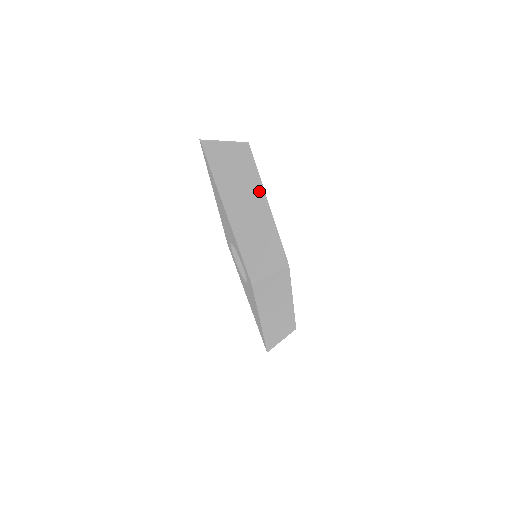
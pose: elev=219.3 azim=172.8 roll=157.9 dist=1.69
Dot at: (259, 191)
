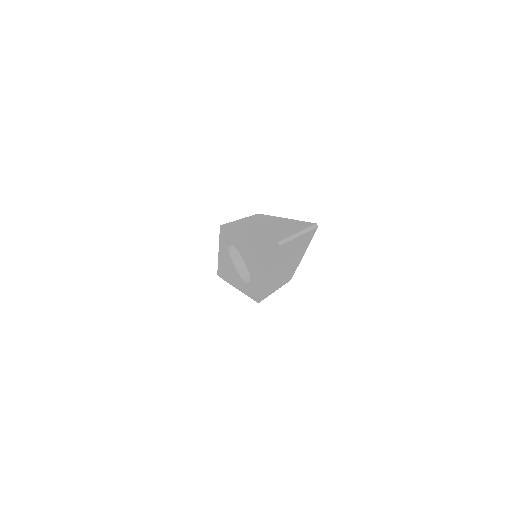
Dot at: (302, 252)
